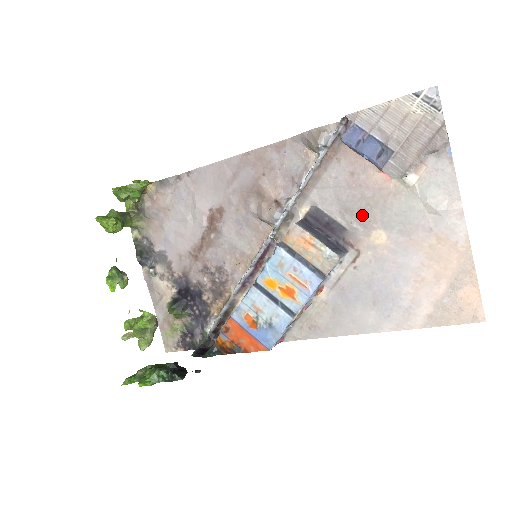
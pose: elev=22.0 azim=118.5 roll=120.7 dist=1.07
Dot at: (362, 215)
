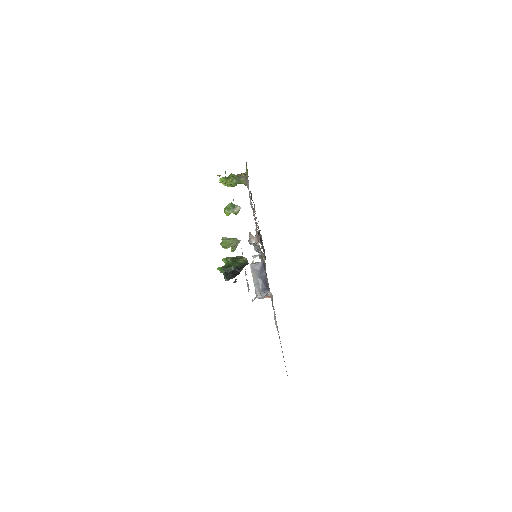
Dot at: occluded
